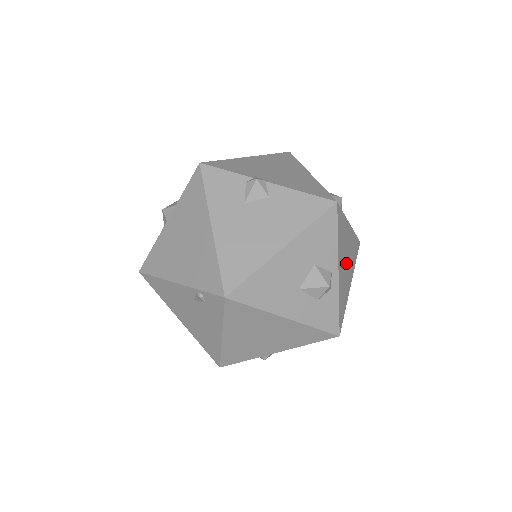
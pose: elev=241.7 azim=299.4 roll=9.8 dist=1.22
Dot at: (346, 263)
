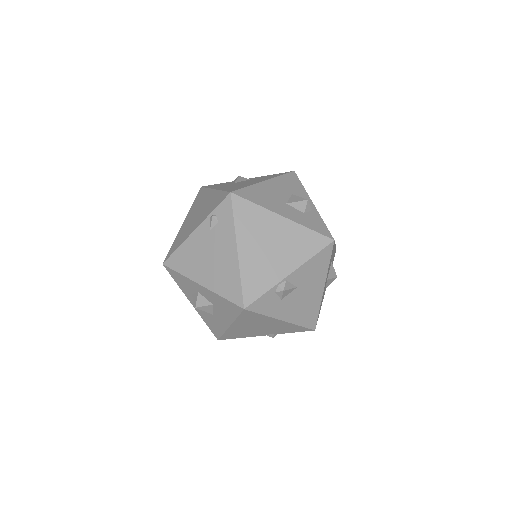
Dot at: occluded
